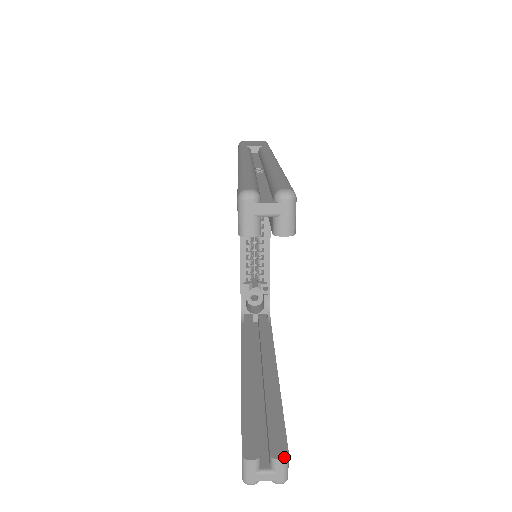
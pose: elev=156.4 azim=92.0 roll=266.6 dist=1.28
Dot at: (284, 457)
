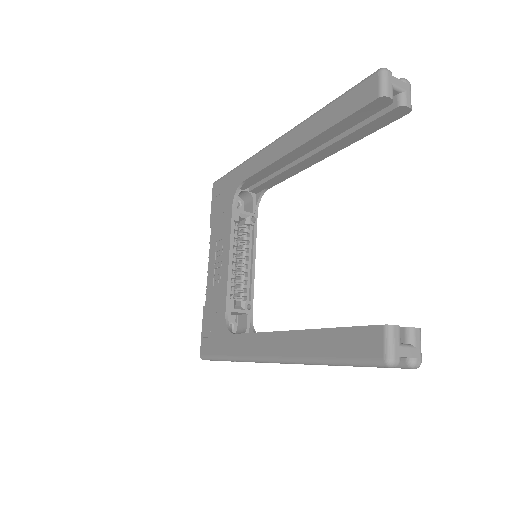
Dot at: (418, 328)
